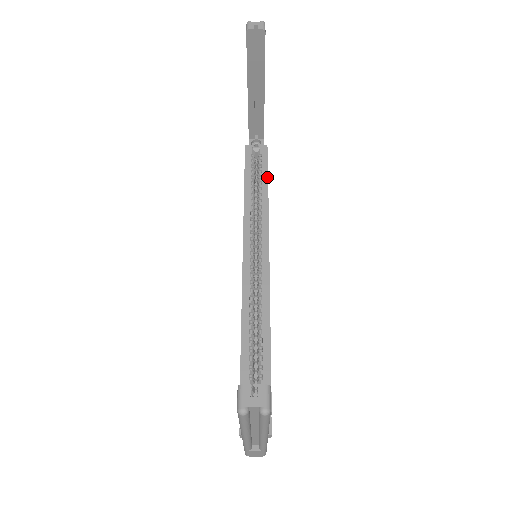
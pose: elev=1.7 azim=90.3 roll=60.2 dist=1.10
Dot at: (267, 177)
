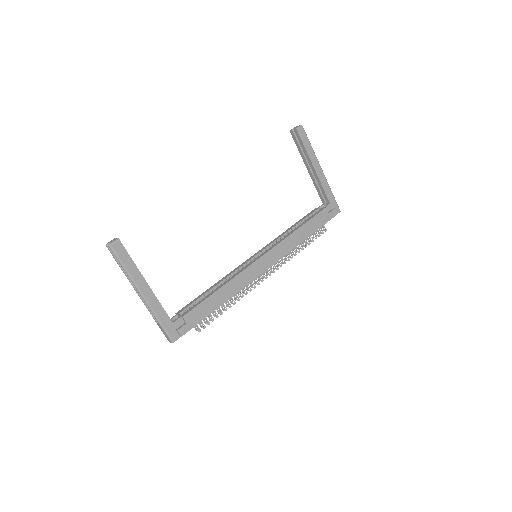
Dot at: (307, 221)
